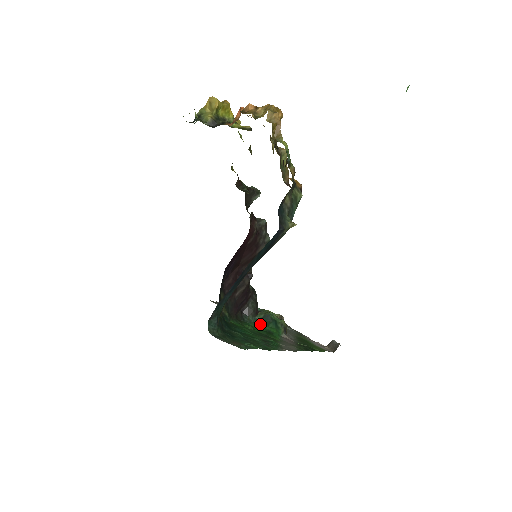
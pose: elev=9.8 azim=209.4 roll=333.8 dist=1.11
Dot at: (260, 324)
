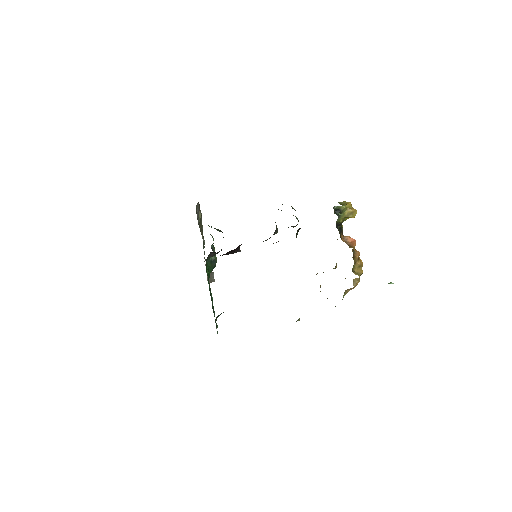
Dot at: (208, 263)
